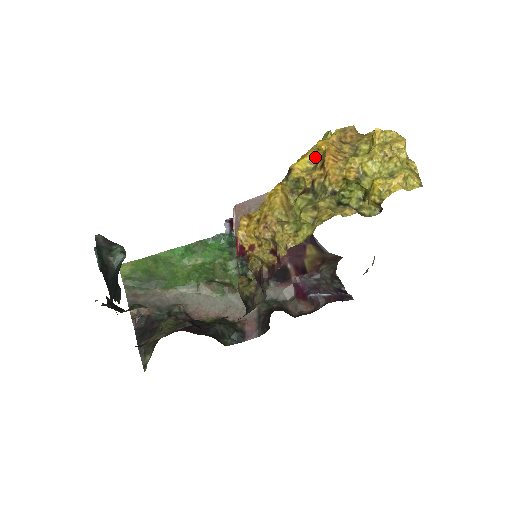
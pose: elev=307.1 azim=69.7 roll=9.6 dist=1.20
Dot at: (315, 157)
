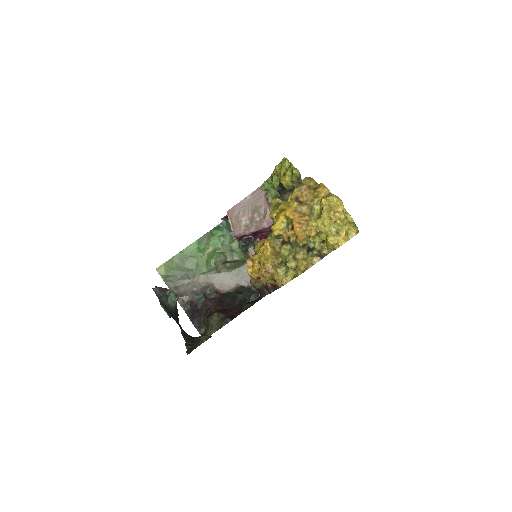
Dot at: (286, 218)
